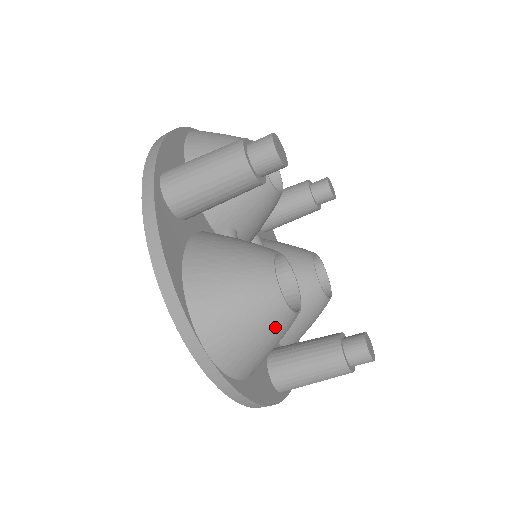
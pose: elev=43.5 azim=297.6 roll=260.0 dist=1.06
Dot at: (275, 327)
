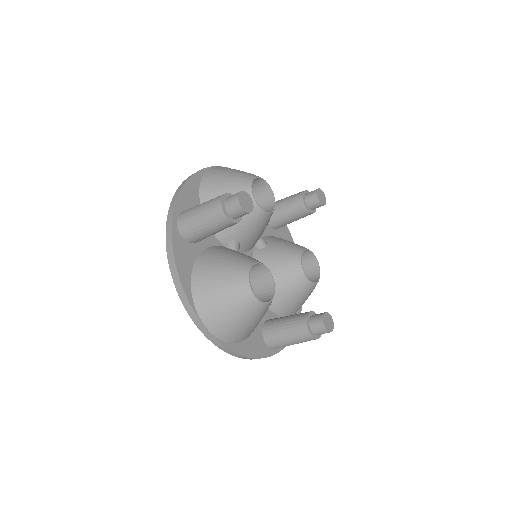
Dot at: (251, 313)
